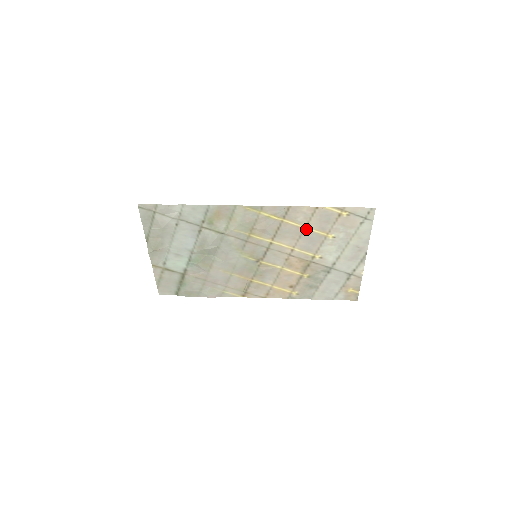
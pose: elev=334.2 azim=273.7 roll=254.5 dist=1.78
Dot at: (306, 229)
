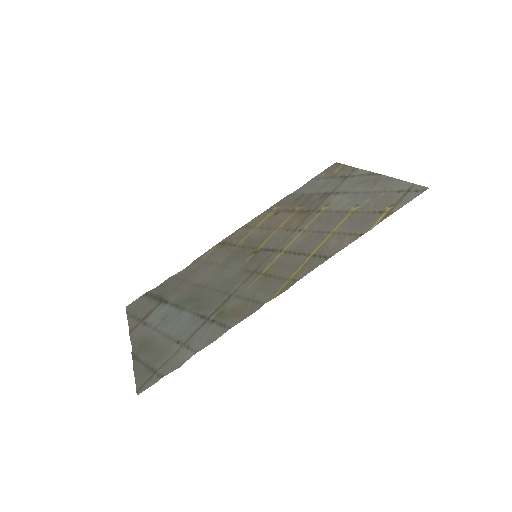
Dot at: (331, 231)
